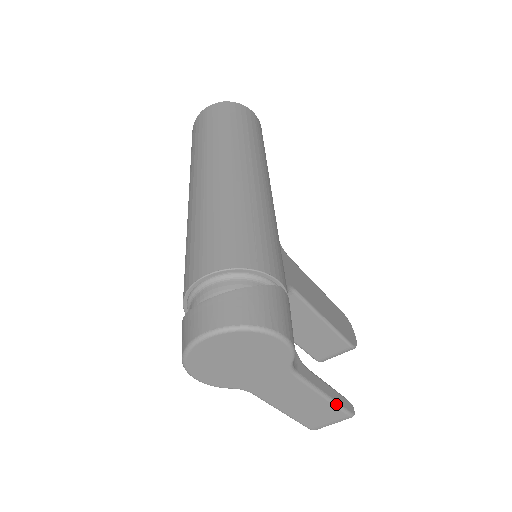
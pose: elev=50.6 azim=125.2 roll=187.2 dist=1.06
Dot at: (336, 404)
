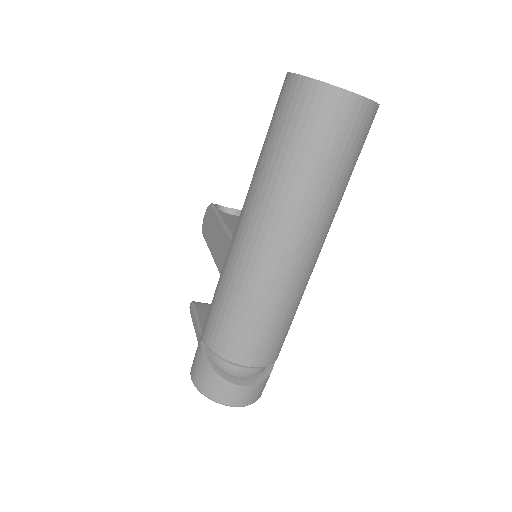
Dot at: occluded
